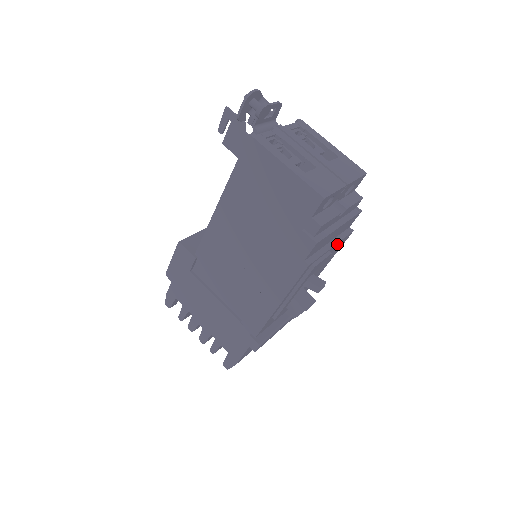
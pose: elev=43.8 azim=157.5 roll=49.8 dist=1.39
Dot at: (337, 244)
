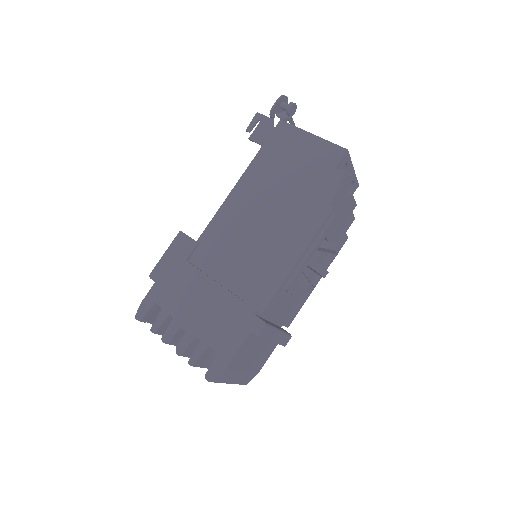
Dot at: (341, 231)
